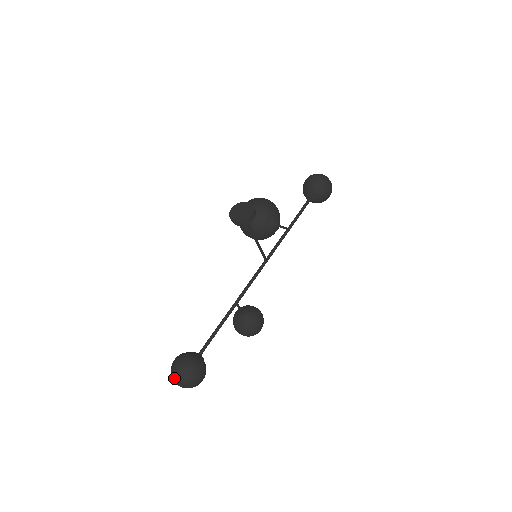
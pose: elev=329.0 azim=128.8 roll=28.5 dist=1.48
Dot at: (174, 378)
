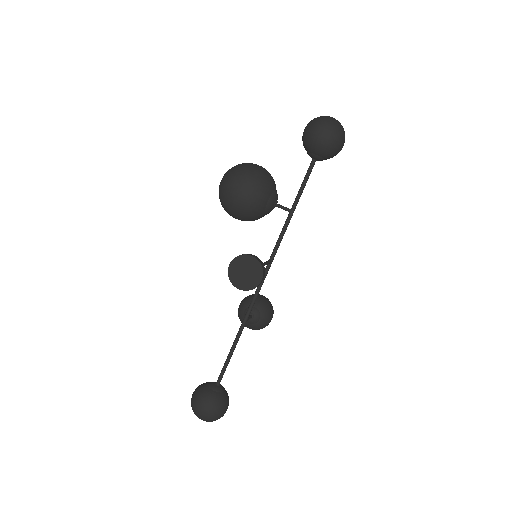
Dot at: occluded
